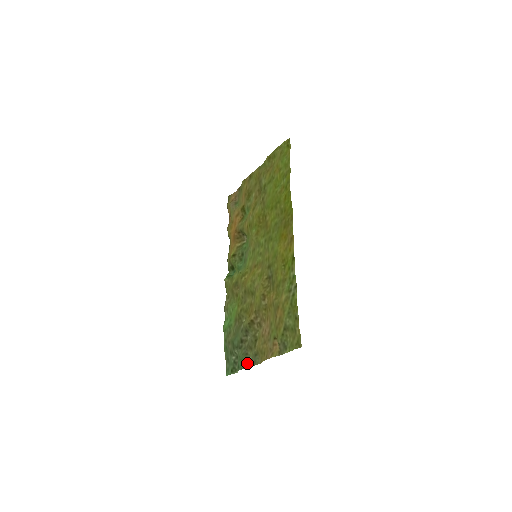
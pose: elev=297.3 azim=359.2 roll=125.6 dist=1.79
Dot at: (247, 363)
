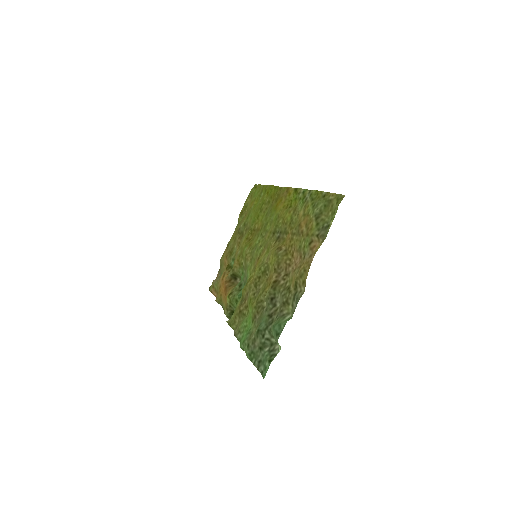
Dot at: (287, 319)
